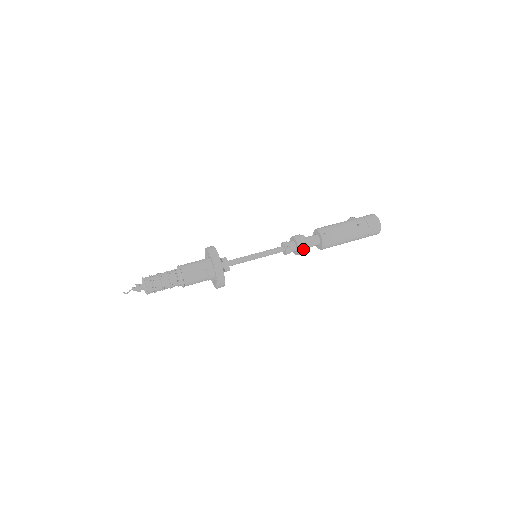
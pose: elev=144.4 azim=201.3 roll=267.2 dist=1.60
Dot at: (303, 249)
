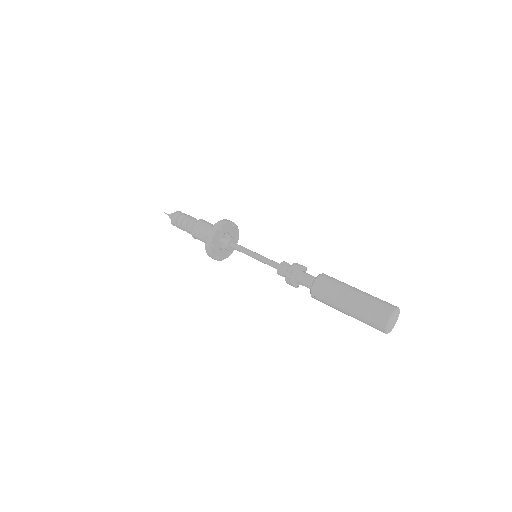
Dot at: (293, 272)
